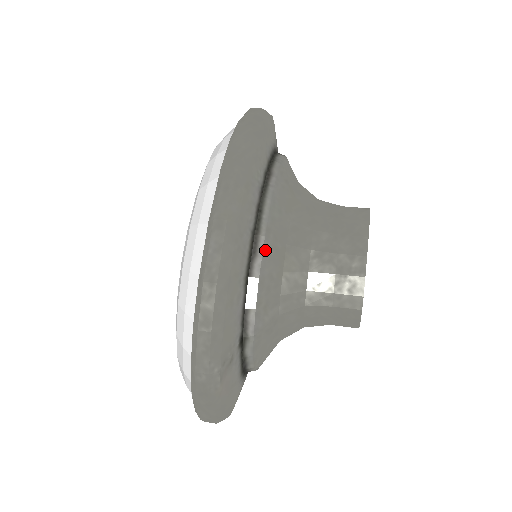
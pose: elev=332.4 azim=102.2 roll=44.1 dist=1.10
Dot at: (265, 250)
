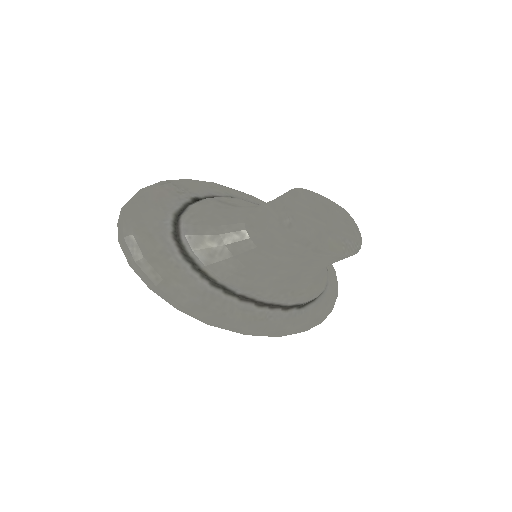
Dot at: (257, 204)
